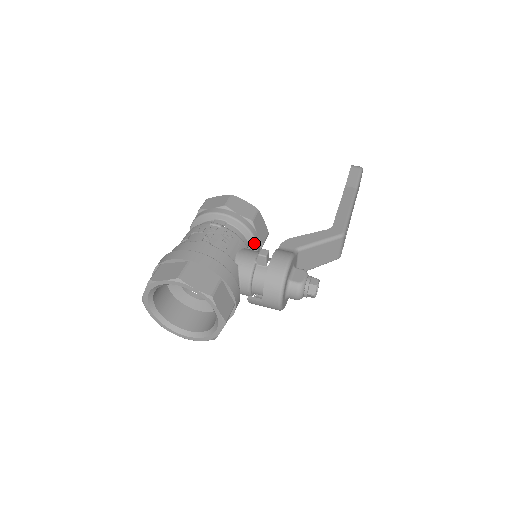
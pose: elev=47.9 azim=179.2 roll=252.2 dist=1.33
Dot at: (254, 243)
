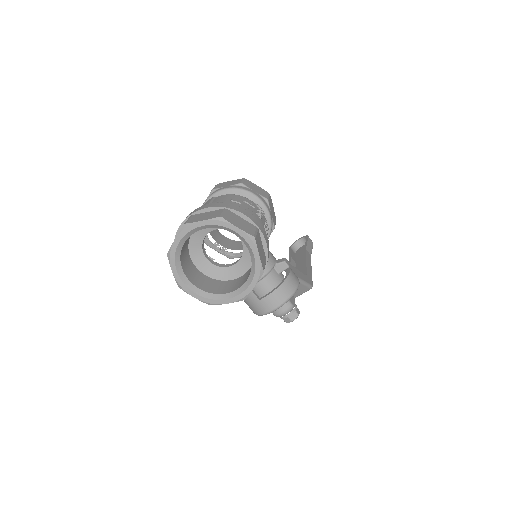
Dot at: occluded
